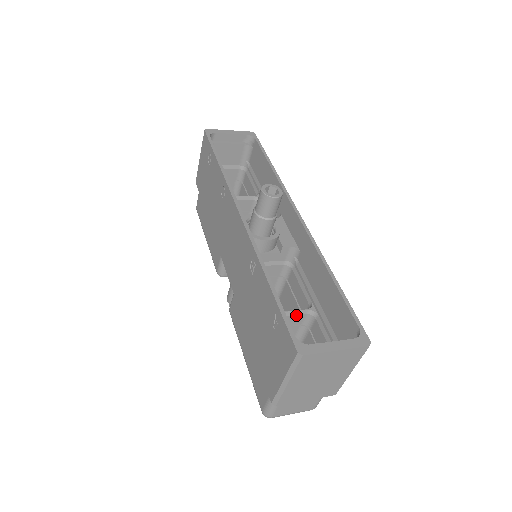
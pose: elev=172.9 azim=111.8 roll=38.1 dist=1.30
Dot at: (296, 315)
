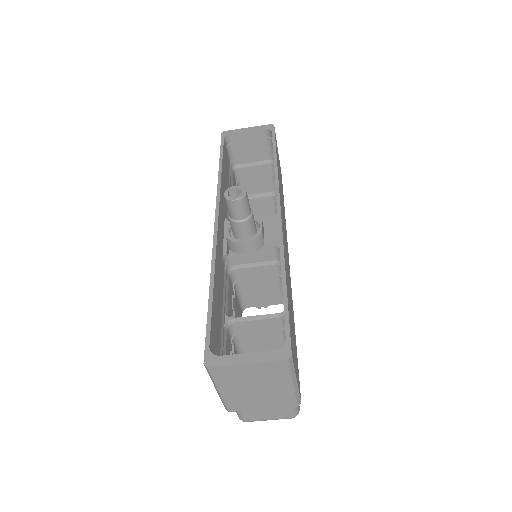
Dot at: (268, 319)
